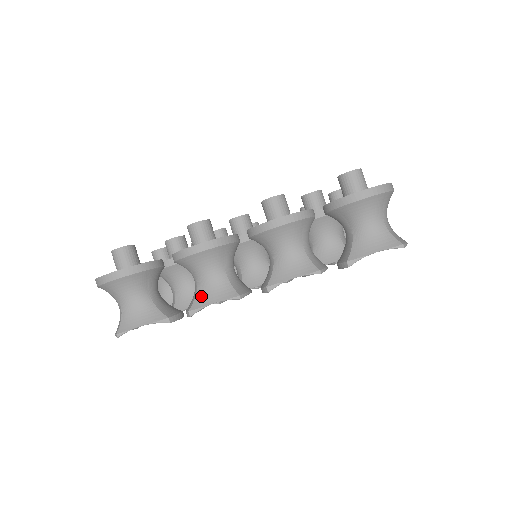
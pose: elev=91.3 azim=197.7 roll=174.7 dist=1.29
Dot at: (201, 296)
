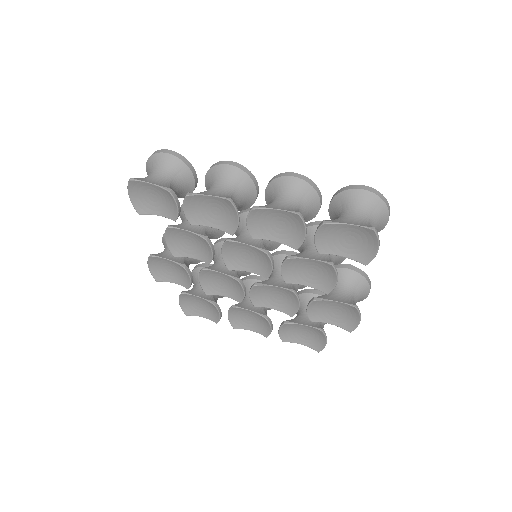
Dot at: (205, 192)
